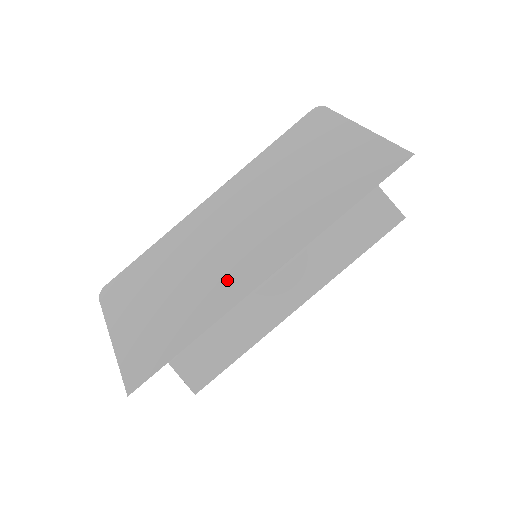
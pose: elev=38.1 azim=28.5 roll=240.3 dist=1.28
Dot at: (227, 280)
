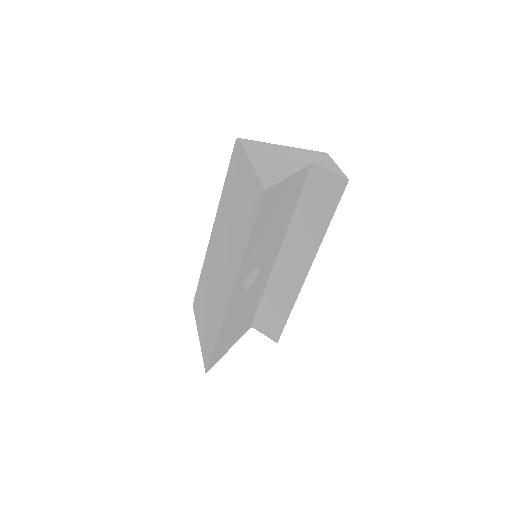
Dot at: (221, 298)
